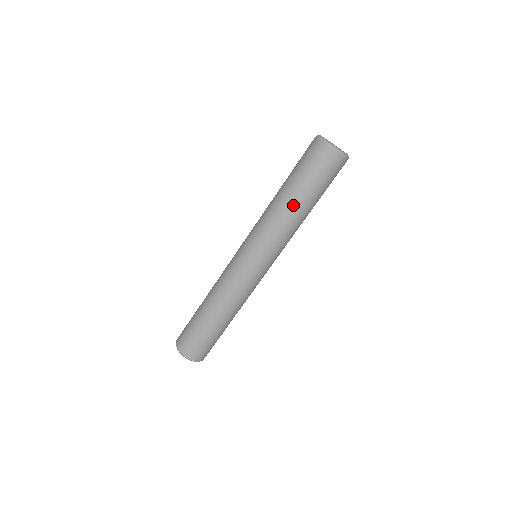
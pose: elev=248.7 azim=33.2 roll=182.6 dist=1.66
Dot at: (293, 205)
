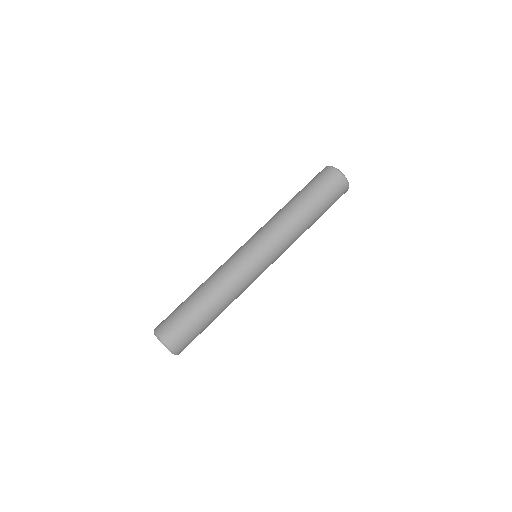
Dot at: (301, 210)
